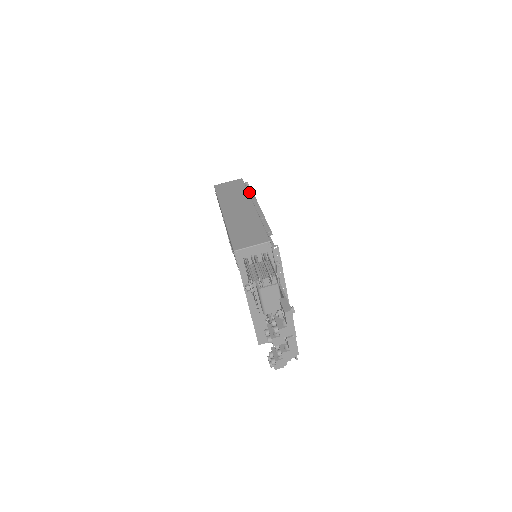
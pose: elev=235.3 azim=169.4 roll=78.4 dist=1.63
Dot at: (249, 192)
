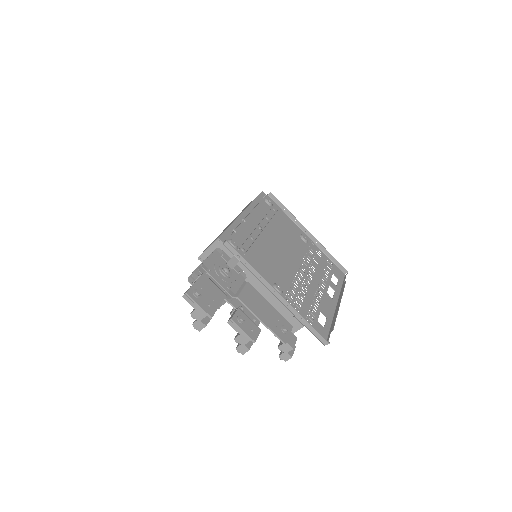
Dot at: occluded
